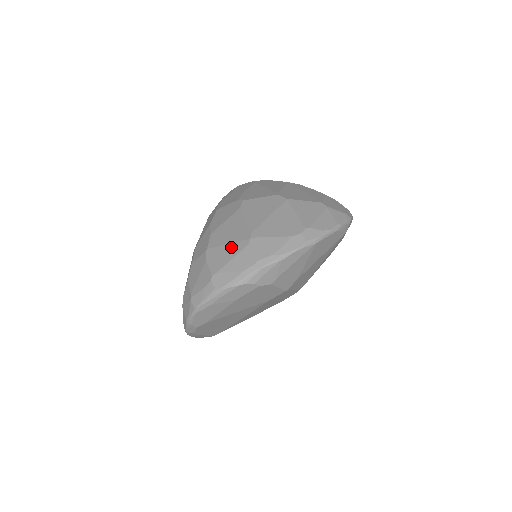
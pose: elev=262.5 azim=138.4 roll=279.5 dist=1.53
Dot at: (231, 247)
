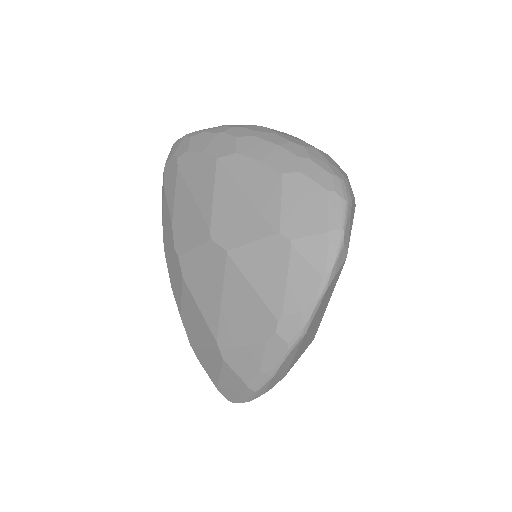
Dot at: (209, 355)
